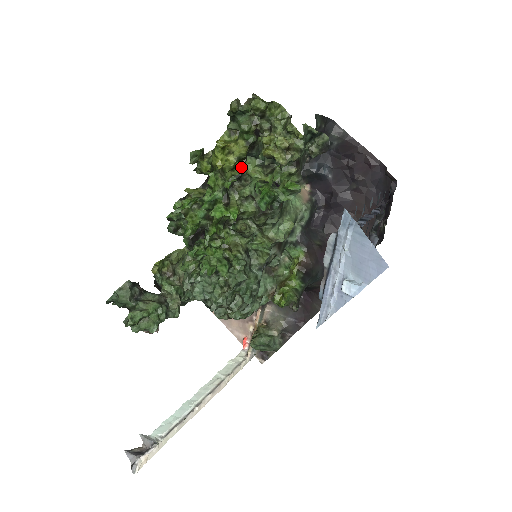
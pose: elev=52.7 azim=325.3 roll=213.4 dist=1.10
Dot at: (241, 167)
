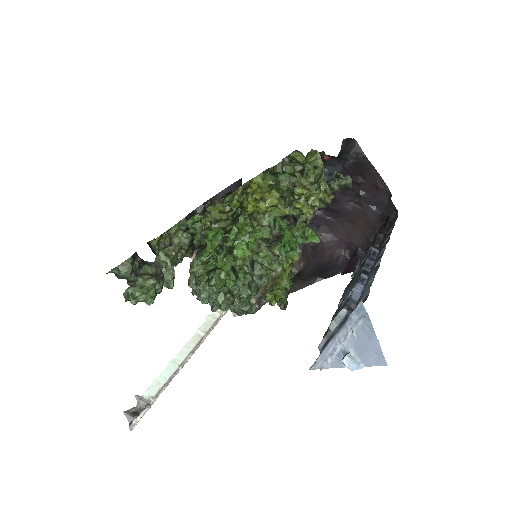
Dot at: (268, 209)
